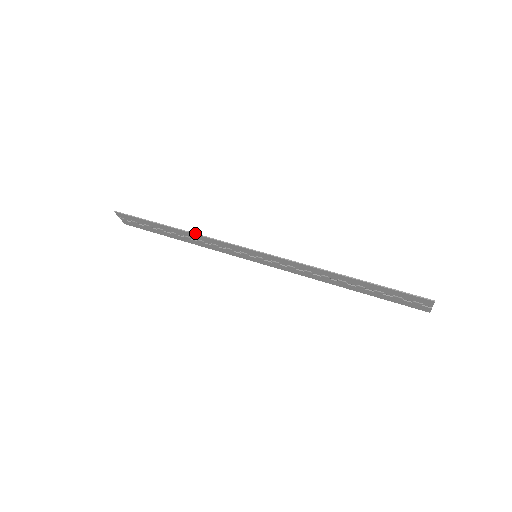
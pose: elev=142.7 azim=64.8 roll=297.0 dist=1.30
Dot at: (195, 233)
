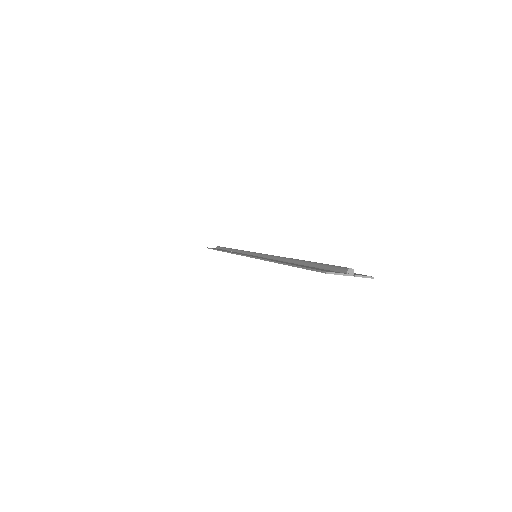
Dot at: (224, 251)
